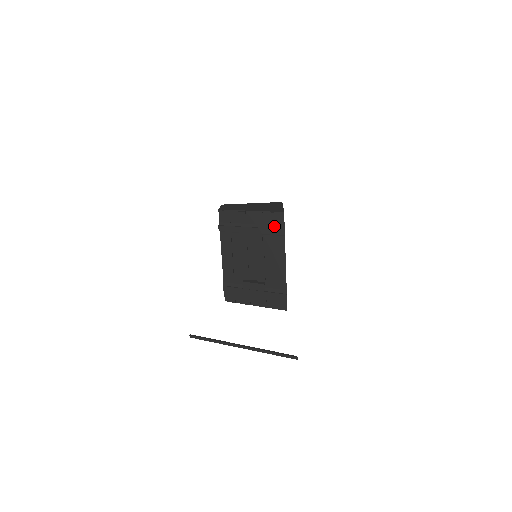
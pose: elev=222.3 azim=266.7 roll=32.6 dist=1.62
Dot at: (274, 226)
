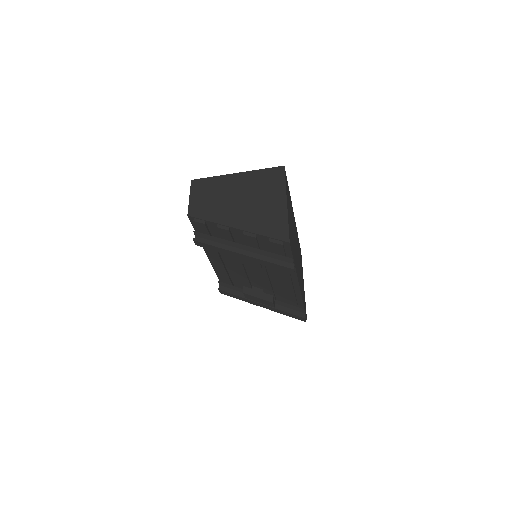
Dot at: (276, 255)
